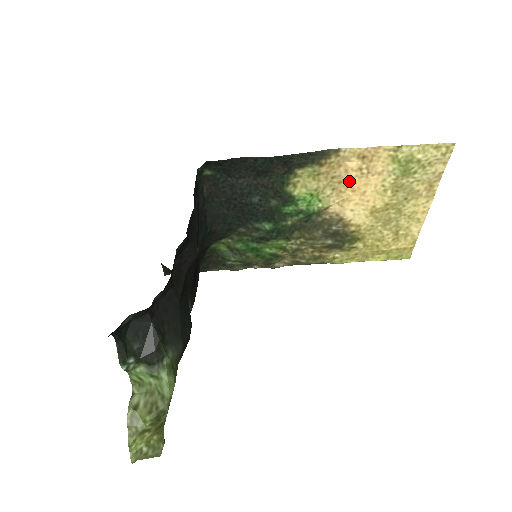
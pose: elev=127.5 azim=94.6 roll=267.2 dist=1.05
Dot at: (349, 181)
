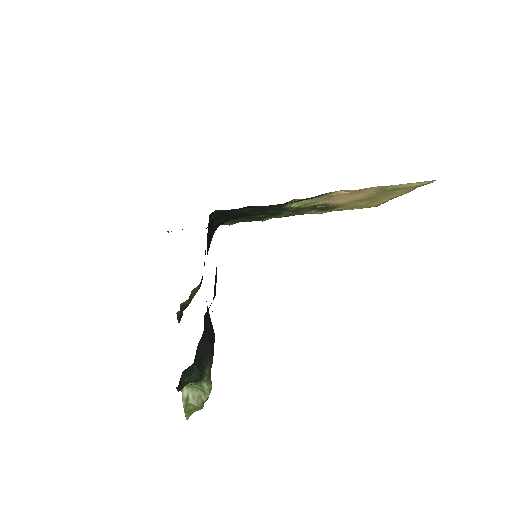
Dot at: (340, 196)
